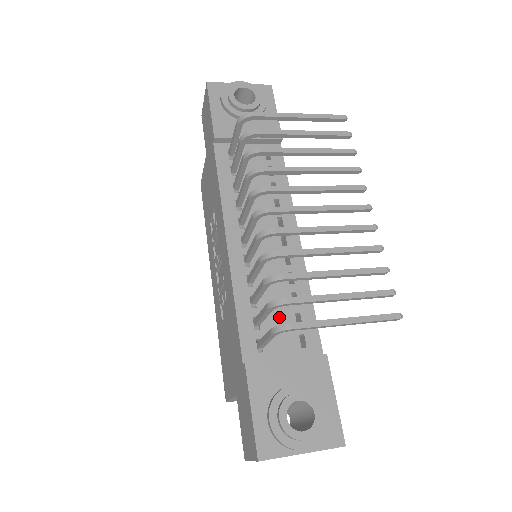
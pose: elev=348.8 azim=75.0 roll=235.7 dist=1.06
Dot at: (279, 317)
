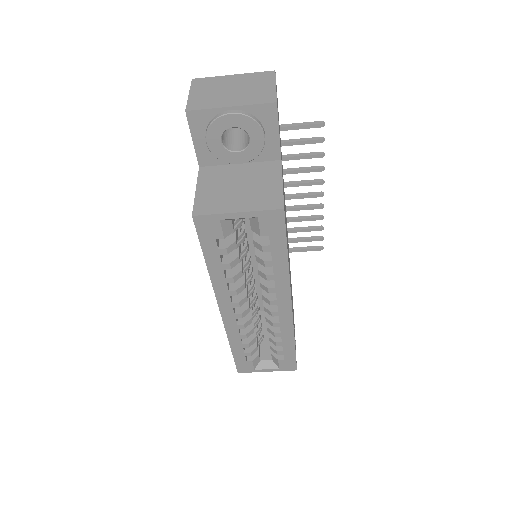
Dot at: occluded
